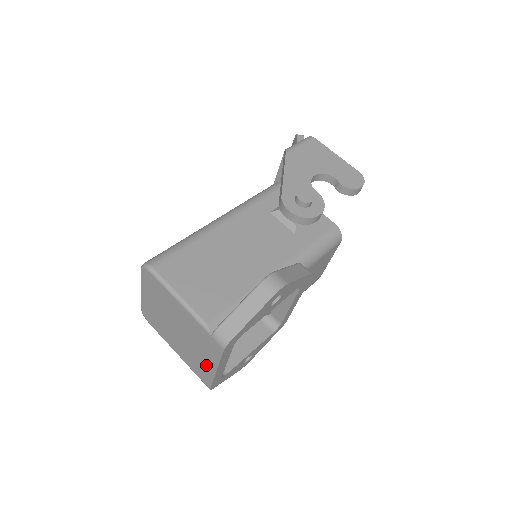
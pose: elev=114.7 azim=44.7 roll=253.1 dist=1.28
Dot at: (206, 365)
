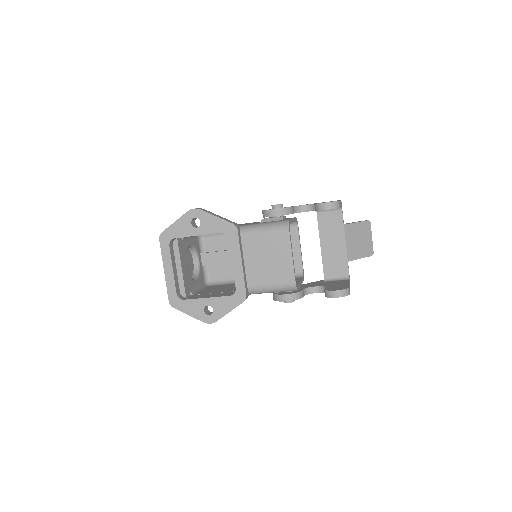
Dot at: occluded
